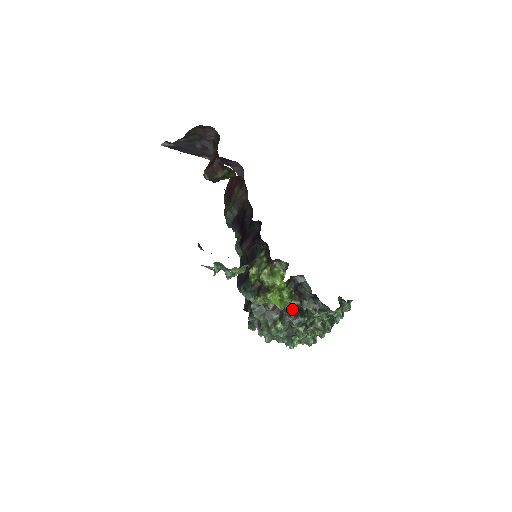
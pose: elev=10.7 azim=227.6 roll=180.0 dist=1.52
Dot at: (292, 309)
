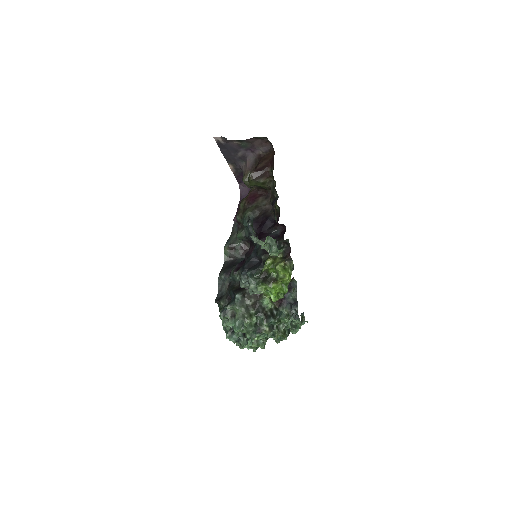
Dot at: (267, 310)
